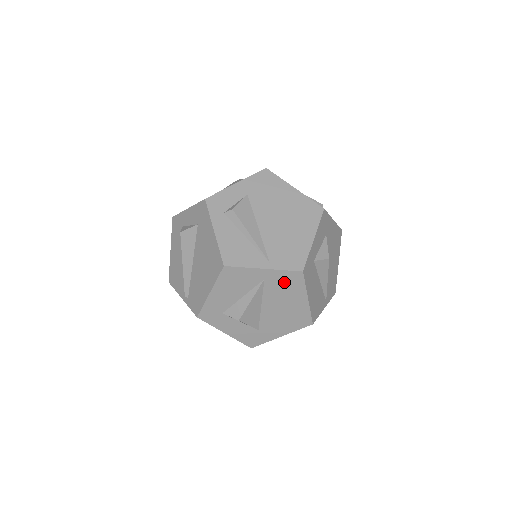
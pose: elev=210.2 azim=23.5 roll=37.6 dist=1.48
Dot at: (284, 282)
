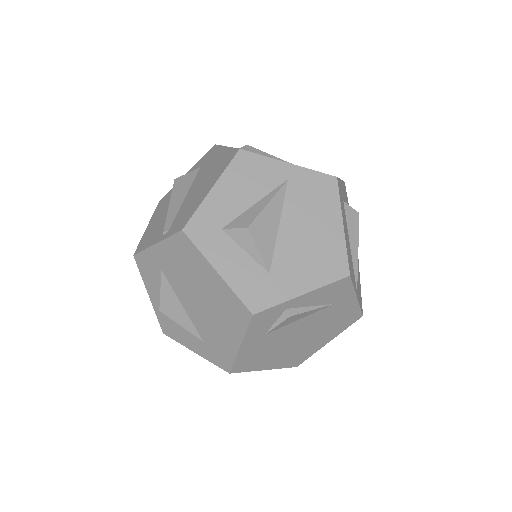
Dot at: (313, 189)
